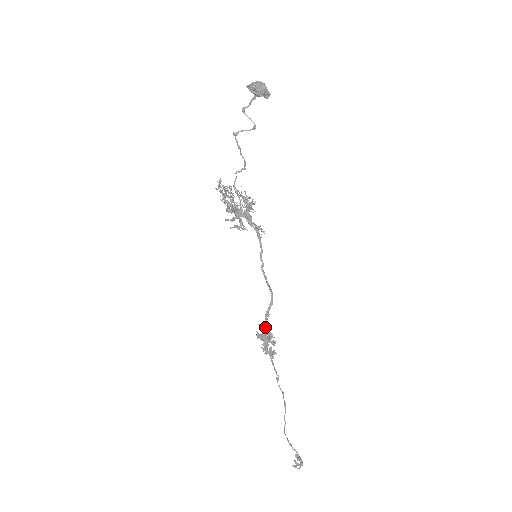
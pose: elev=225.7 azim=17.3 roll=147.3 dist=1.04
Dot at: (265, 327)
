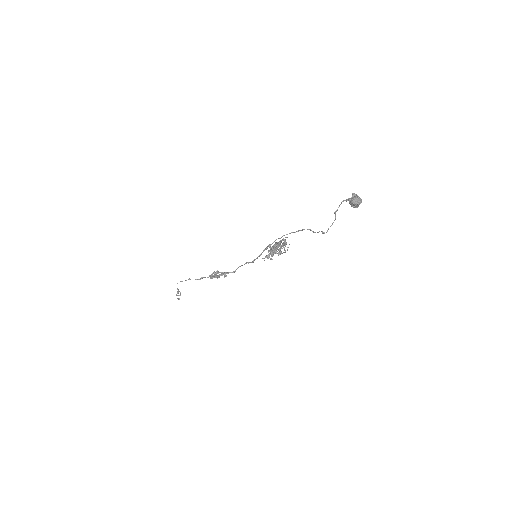
Dot at: (226, 275)
